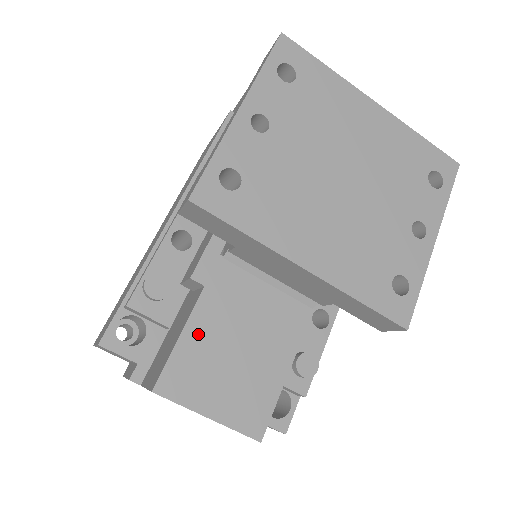
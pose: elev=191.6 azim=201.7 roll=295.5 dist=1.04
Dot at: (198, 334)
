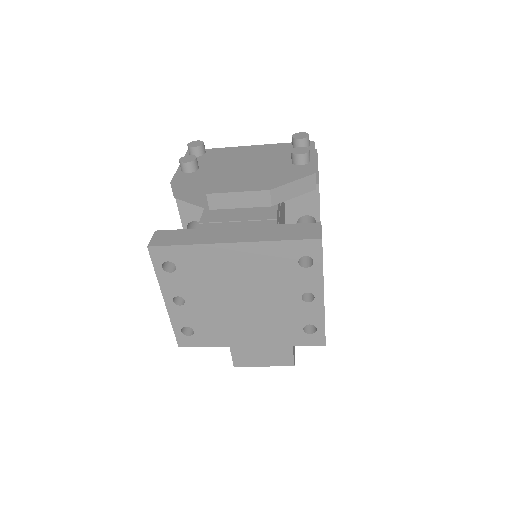
Dot at: occluded
